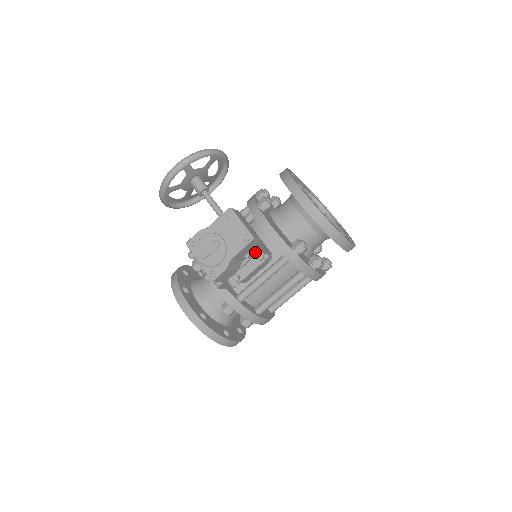
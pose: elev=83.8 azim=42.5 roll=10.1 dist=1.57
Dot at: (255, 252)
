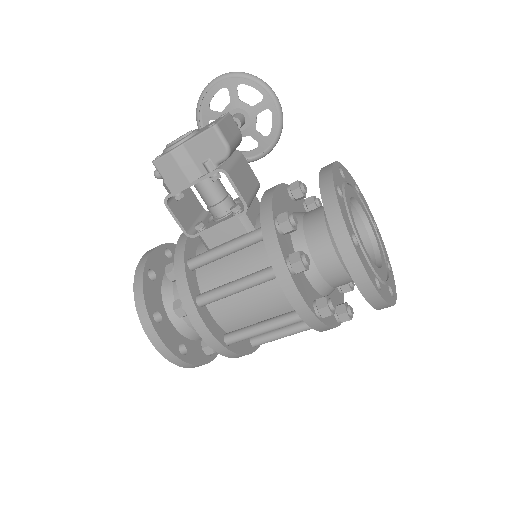
Dot at: (219, 168)
